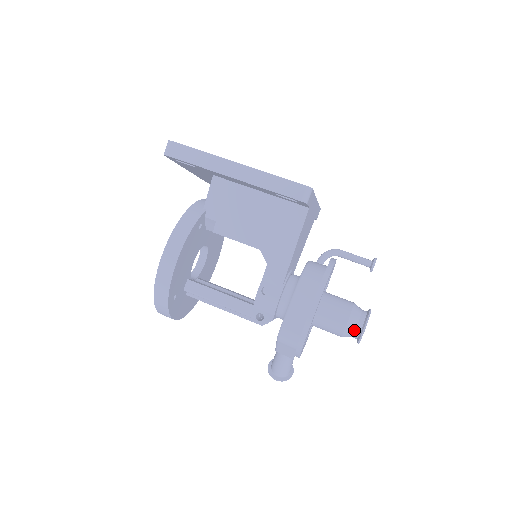
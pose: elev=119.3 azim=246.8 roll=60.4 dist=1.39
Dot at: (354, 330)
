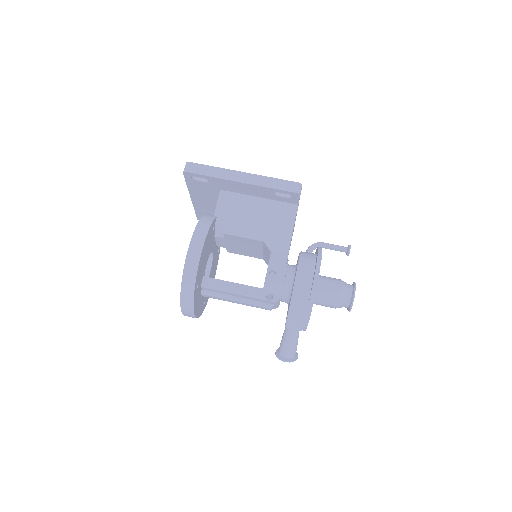
Dot at: (346, 297)
